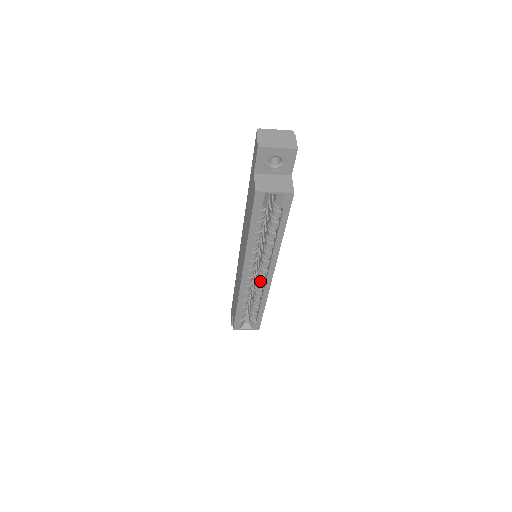
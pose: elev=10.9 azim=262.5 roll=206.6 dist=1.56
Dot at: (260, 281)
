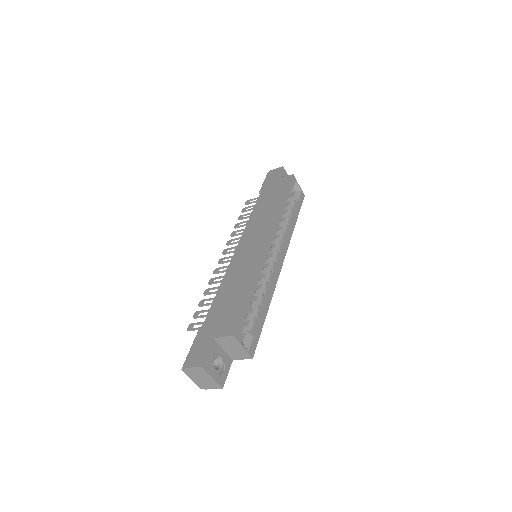
Dot at: (271, 267)
